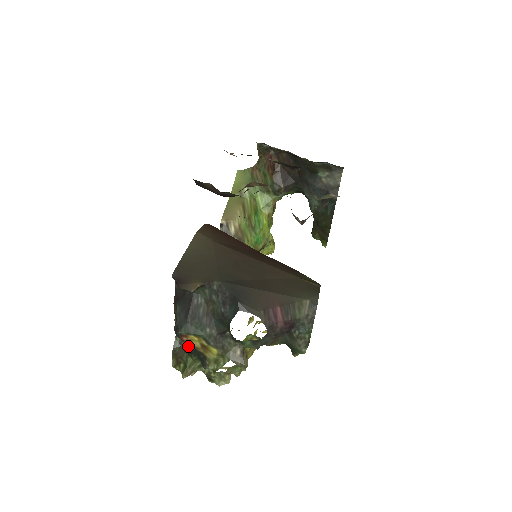
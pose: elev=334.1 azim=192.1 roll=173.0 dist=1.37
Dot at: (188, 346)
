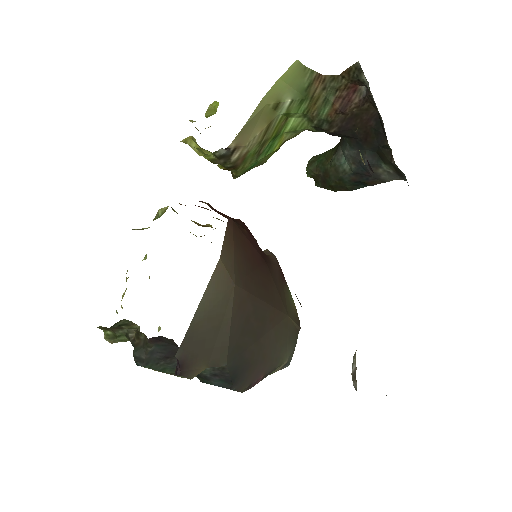
Dot at: (130, 331)
